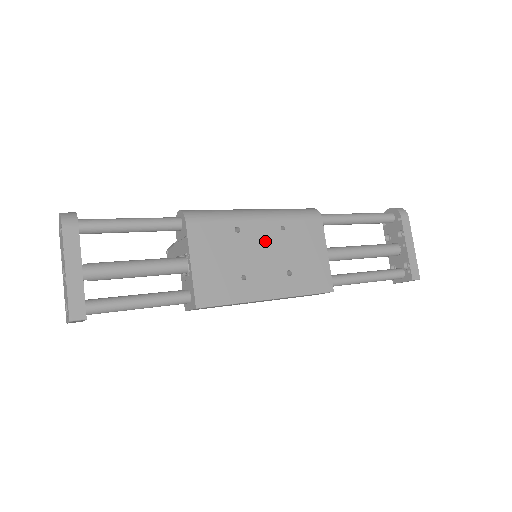
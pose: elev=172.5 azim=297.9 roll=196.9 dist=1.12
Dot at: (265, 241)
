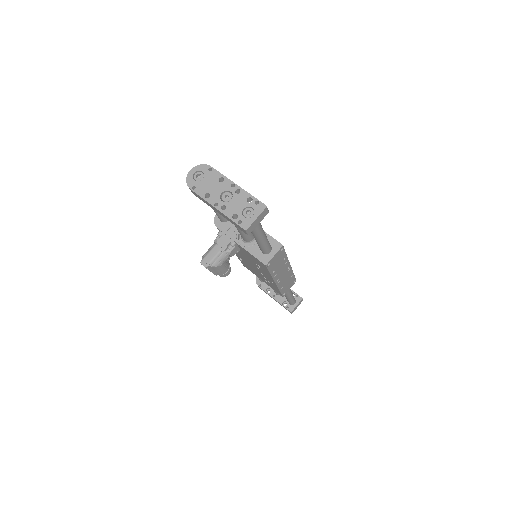
Dot at: occluded
